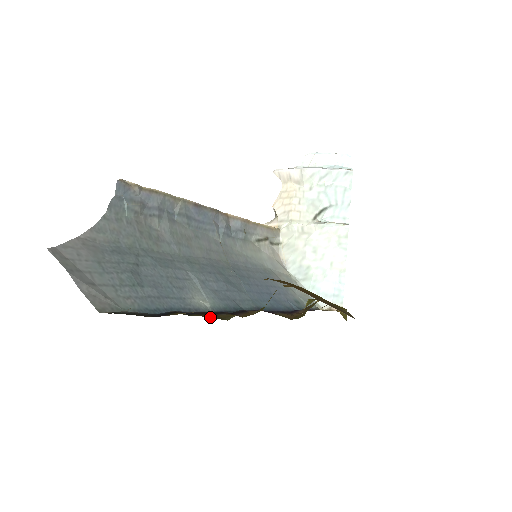
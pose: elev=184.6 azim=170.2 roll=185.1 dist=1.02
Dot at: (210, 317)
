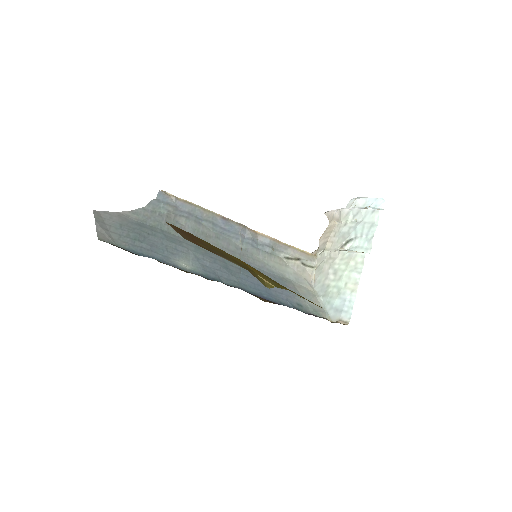
Dot at: occluded
